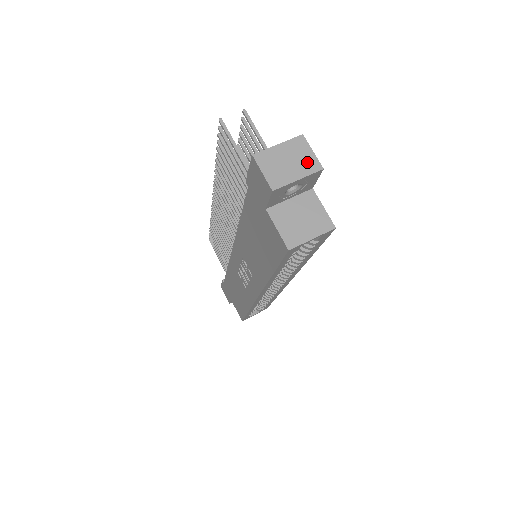
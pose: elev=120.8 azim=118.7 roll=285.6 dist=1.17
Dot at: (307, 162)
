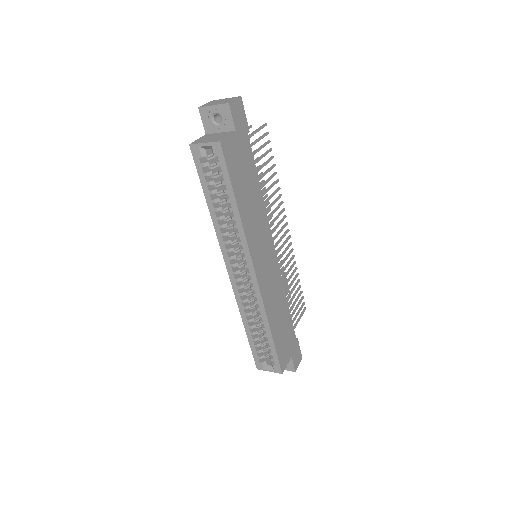
Dot at: (226, 102)
